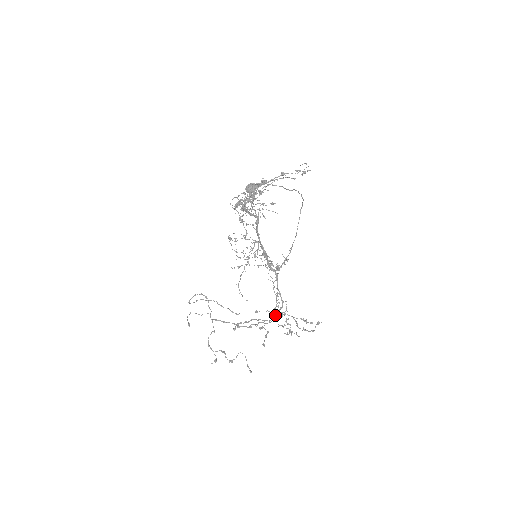
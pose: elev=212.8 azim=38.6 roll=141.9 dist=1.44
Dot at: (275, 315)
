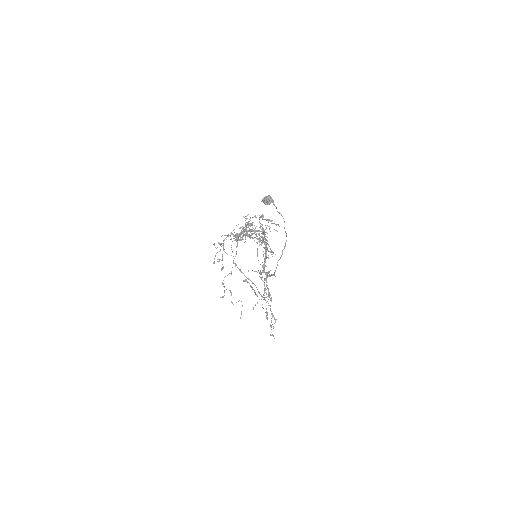
Dot at: (263, 297)
